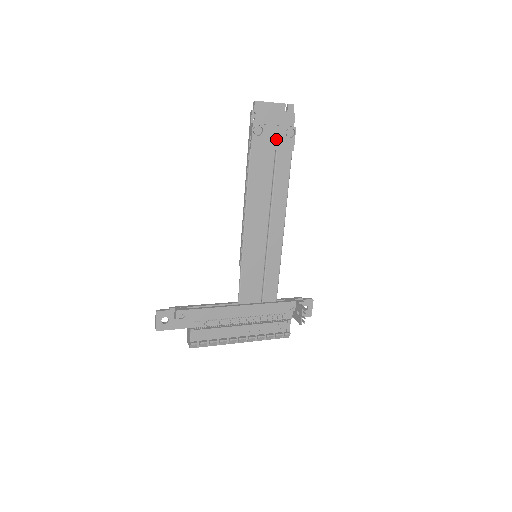
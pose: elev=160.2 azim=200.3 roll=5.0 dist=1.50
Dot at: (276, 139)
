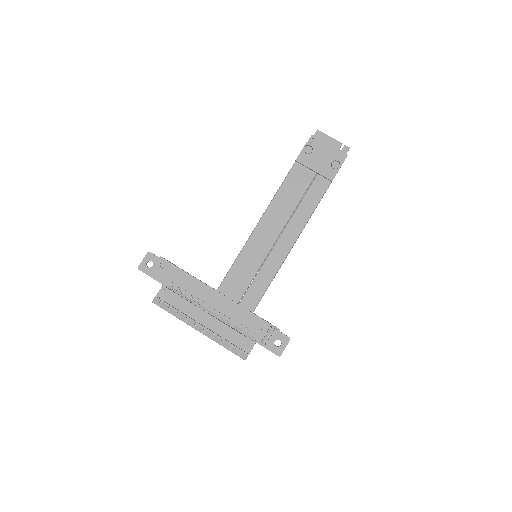
Dot at: (321, 164)
